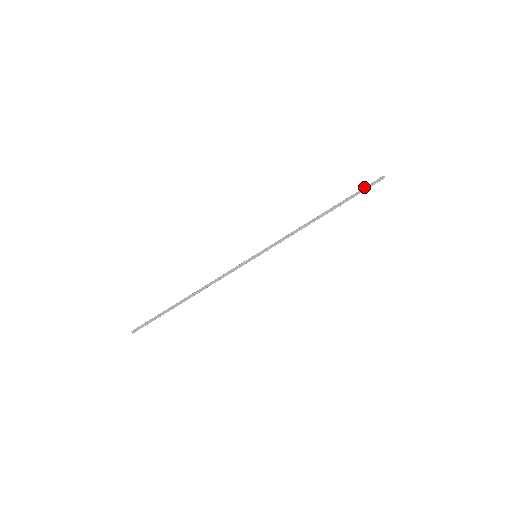
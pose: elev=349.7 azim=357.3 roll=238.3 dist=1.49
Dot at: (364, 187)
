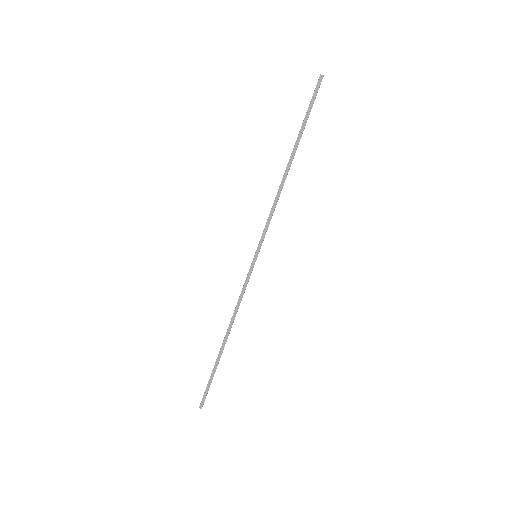
Dot at: (309, 104)
